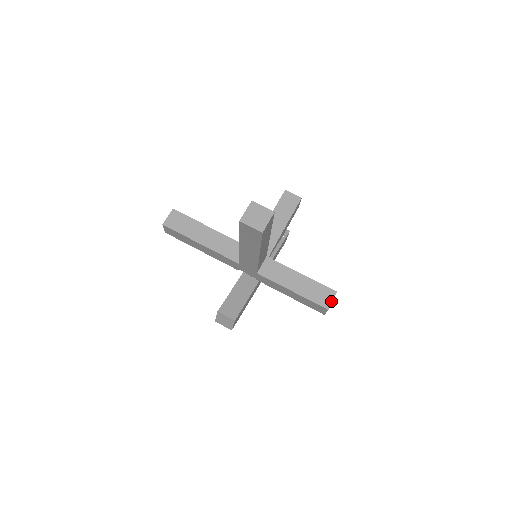
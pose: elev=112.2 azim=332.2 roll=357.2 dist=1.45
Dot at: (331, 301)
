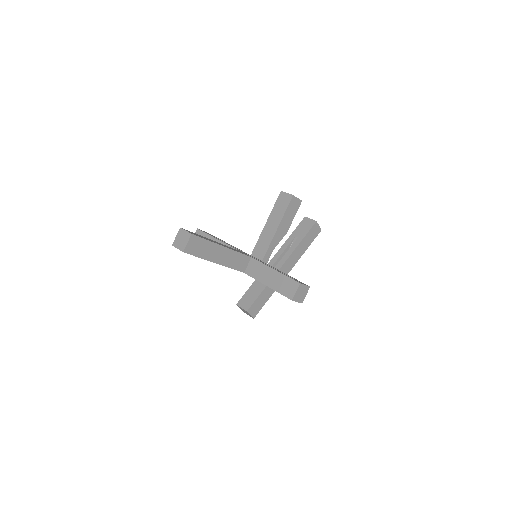
Dot at: (295, 292)
